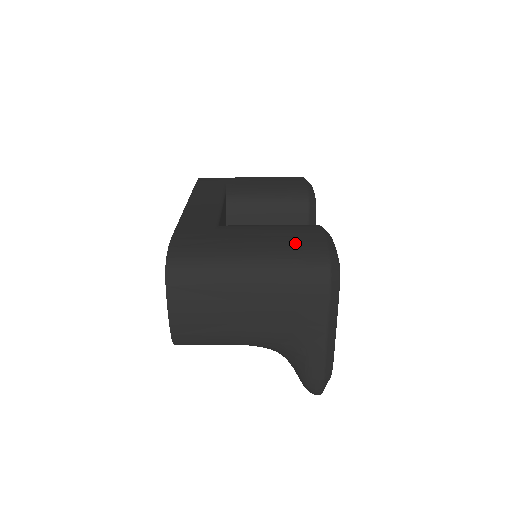
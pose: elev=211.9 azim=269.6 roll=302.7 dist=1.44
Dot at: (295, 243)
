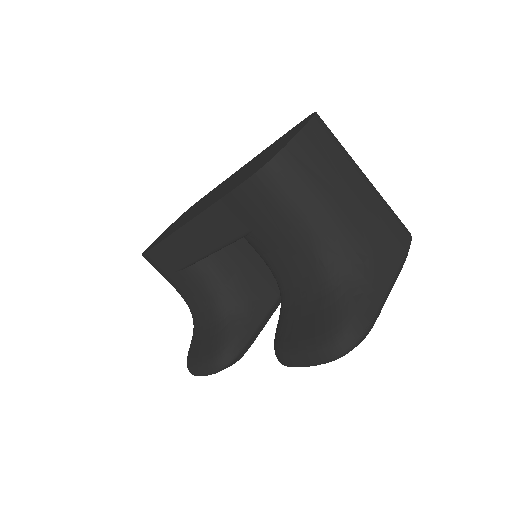
Dot at: occluded
